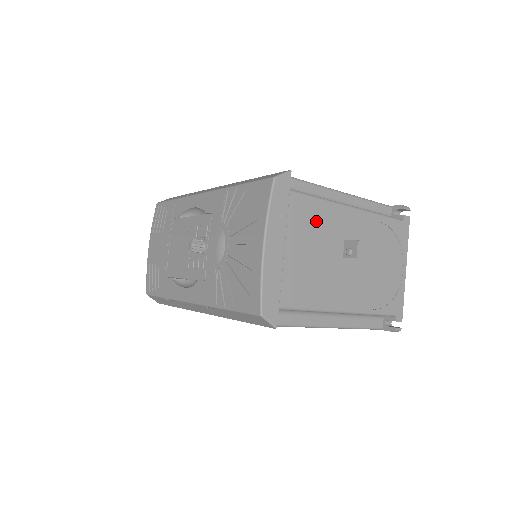
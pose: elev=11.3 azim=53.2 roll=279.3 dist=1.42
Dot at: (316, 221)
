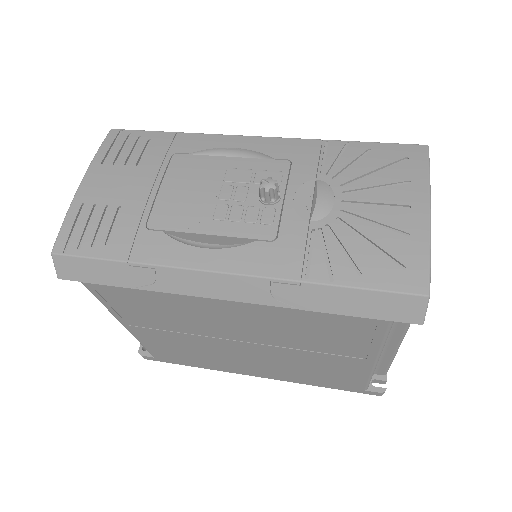
Dot at: occluded
